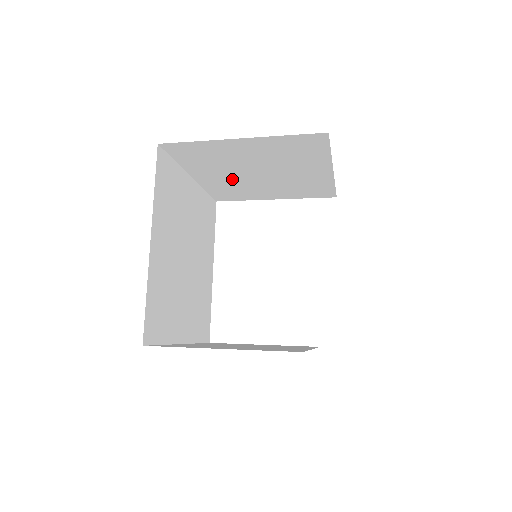
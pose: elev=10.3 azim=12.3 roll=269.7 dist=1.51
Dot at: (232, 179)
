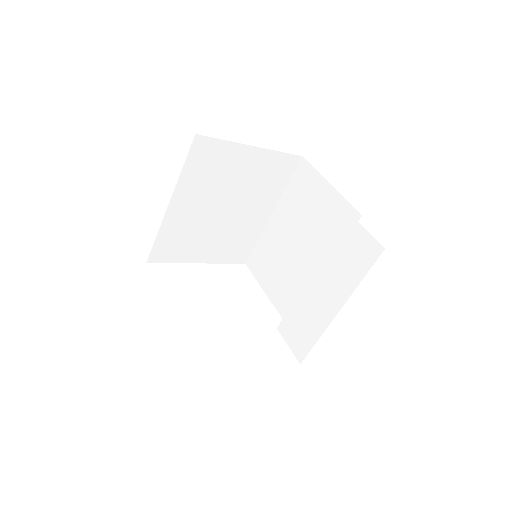
Dot at: (197, 215)
